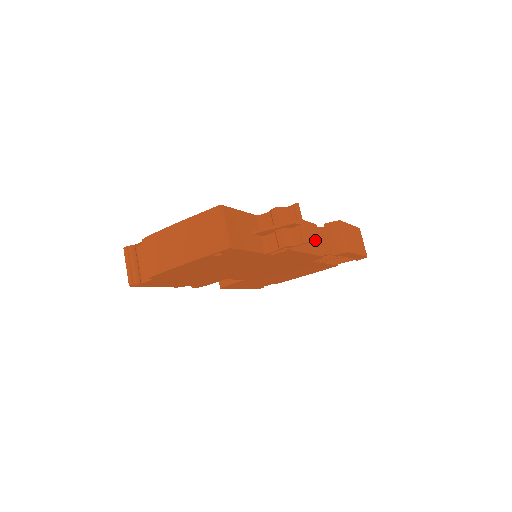
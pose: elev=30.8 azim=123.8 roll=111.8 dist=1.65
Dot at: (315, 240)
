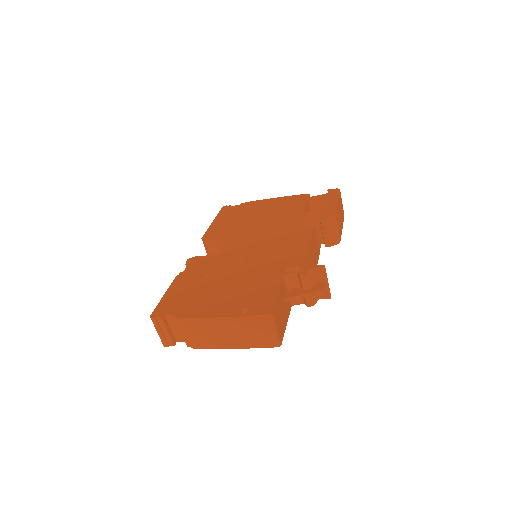
Dot at: (316, 245)
